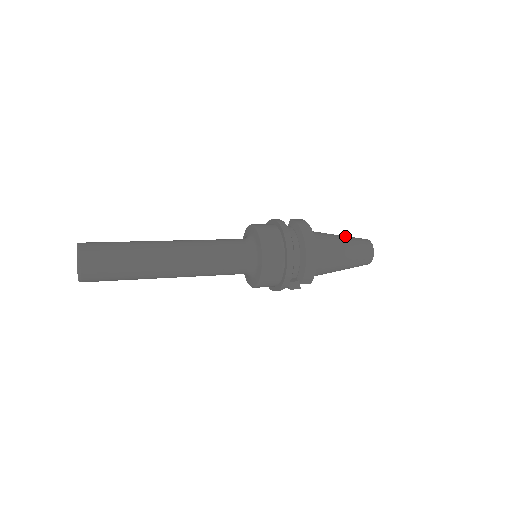
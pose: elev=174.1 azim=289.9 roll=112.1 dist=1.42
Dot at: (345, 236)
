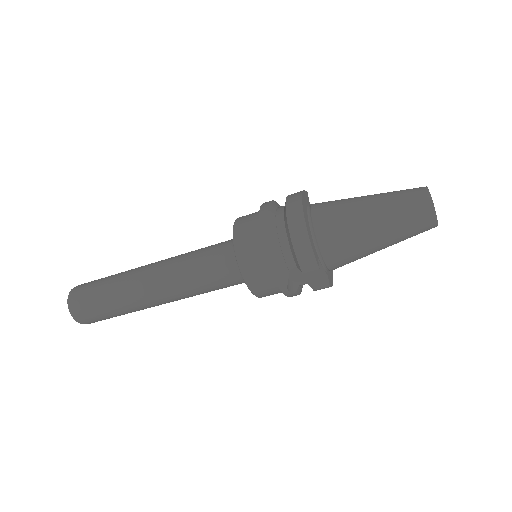
Dot at: (380, 193)
